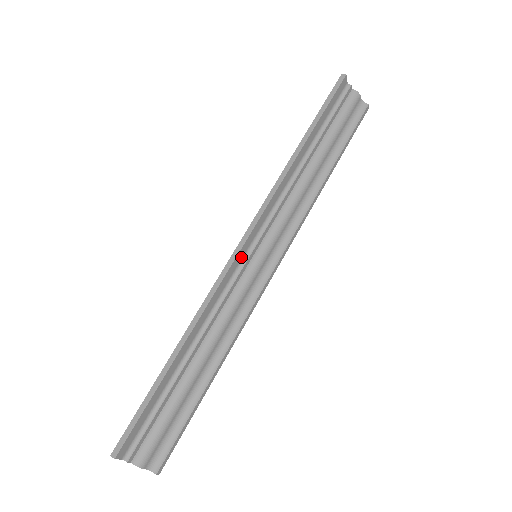
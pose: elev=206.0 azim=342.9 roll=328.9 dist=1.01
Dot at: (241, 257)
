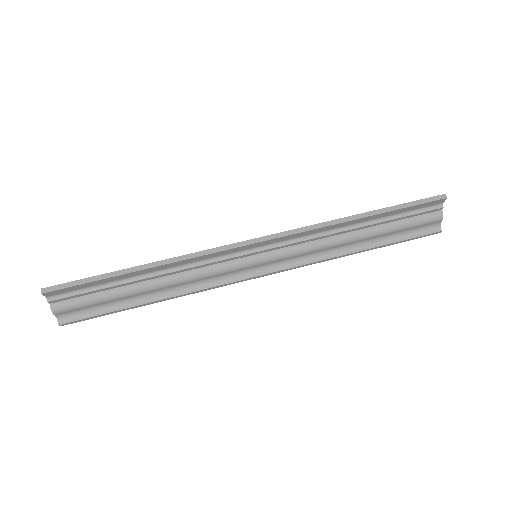
Dot at: (245, 249)
